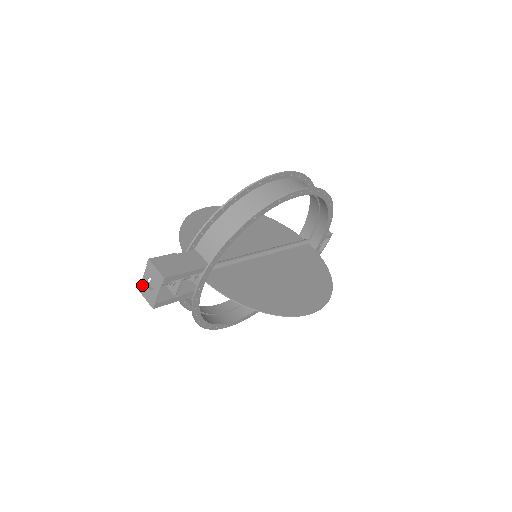
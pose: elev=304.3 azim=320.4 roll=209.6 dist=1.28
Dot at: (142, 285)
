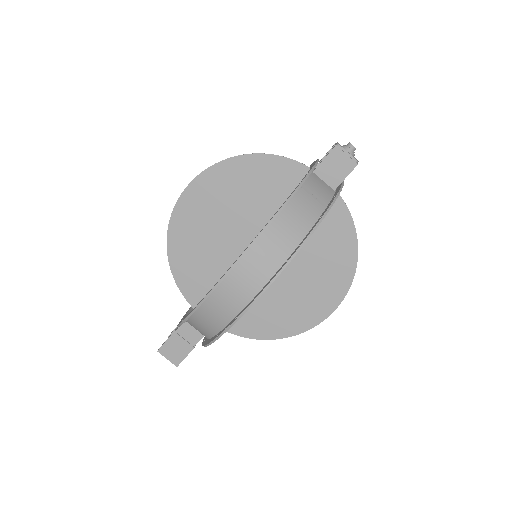
Dot at: occluded
